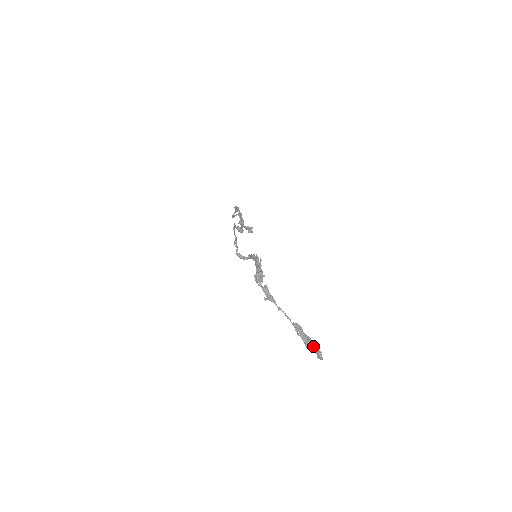
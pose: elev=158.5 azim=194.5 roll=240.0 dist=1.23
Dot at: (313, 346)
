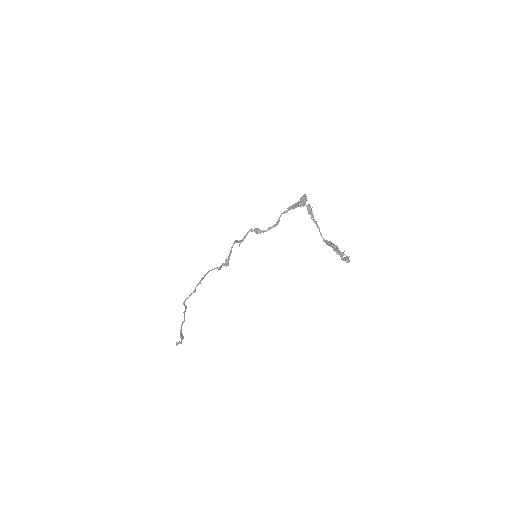
Dot at: (341, 252)
